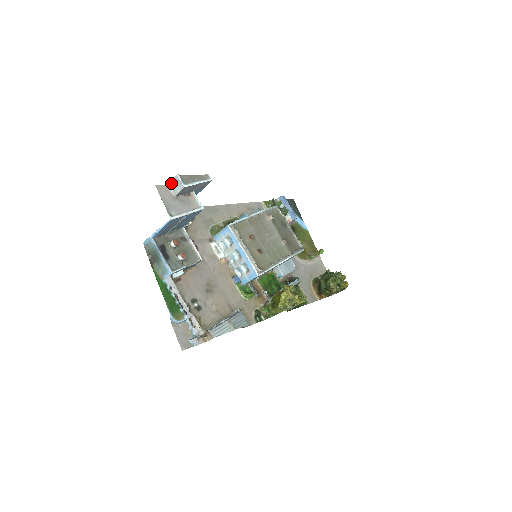
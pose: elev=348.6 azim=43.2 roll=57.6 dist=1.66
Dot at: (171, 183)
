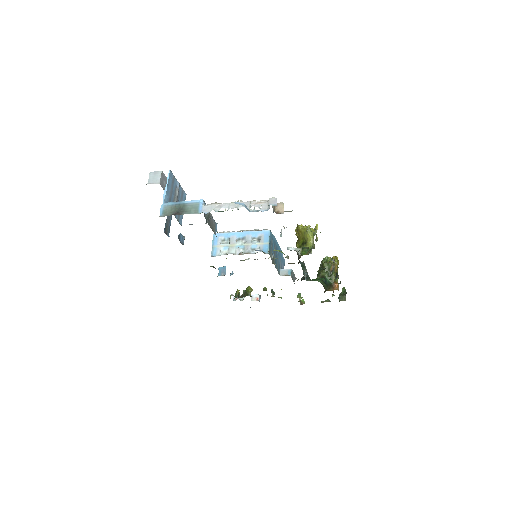
Dot at: (149, 181)
